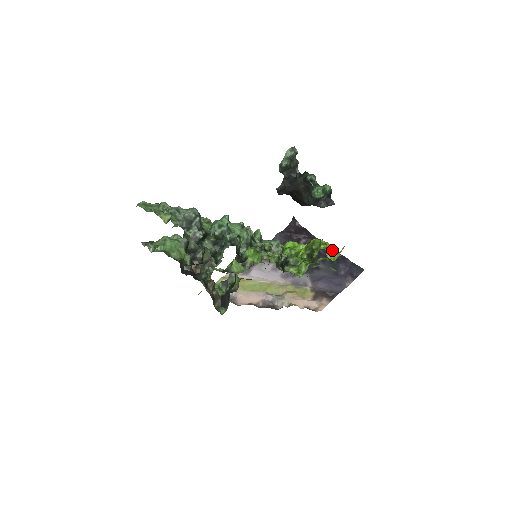
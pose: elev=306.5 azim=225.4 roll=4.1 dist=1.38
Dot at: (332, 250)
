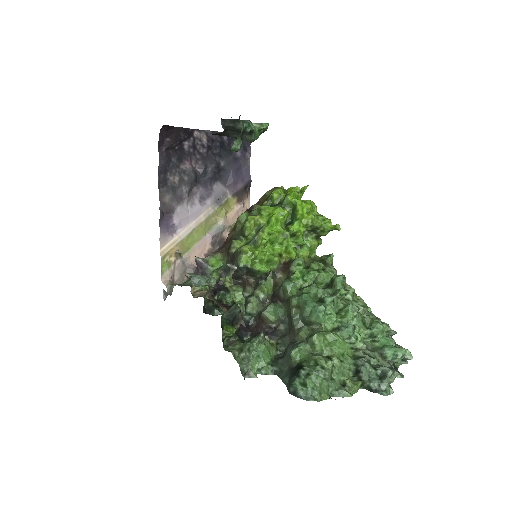
Dot at: (297, 193)
